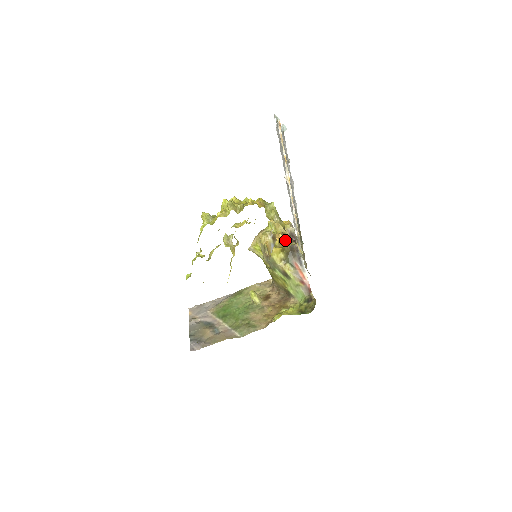
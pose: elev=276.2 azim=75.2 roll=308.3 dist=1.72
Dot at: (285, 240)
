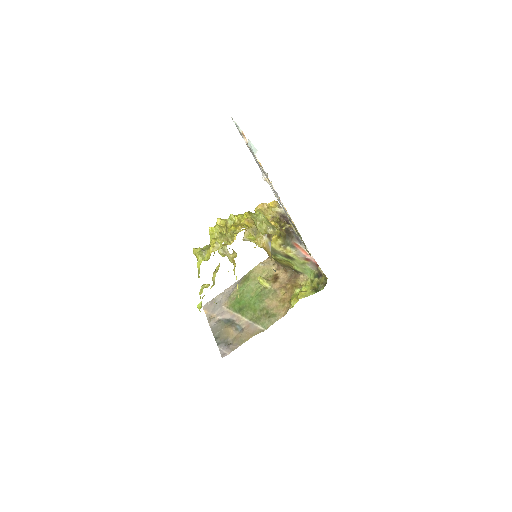
Dot at: (278, 225)
